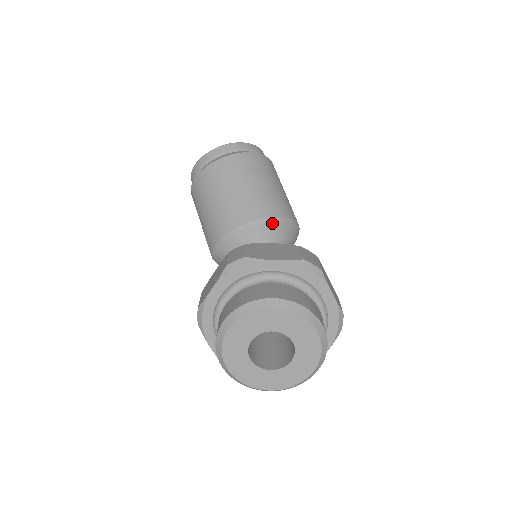
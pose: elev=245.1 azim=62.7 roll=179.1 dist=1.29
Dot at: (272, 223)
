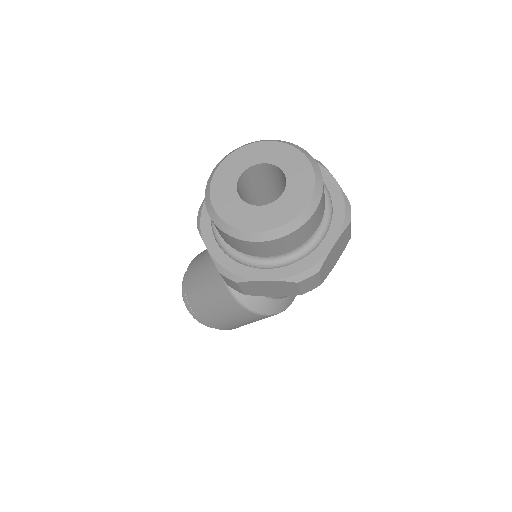
Dot at: occluded
